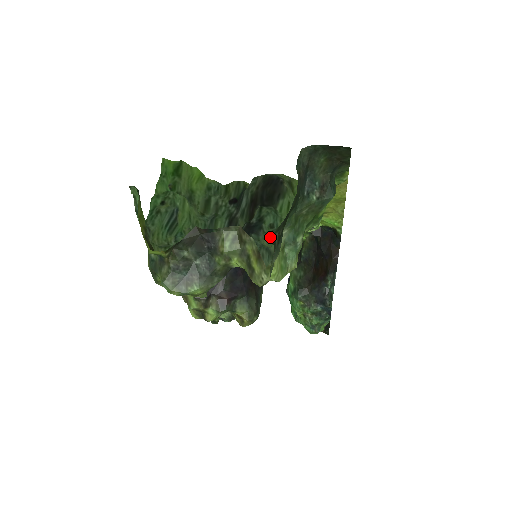
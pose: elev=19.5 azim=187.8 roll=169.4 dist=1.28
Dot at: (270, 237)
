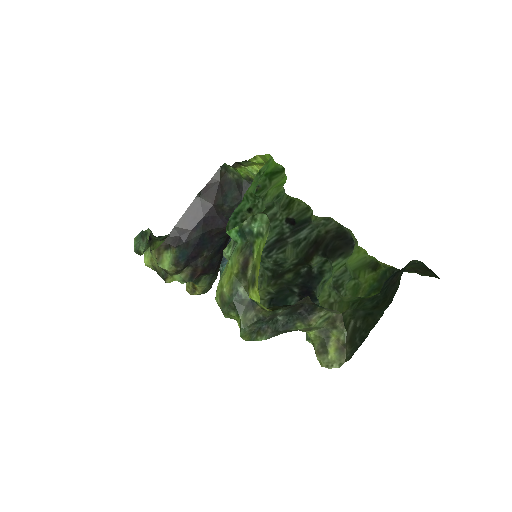
Dot at: (319, 292)
